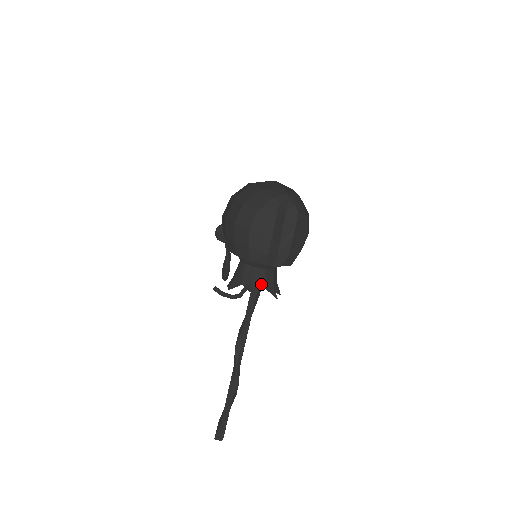
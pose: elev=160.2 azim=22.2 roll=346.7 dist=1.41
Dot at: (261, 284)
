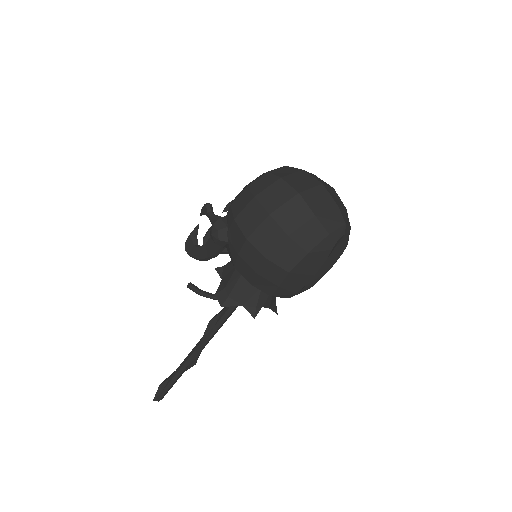
Dot at: (266, 305)
